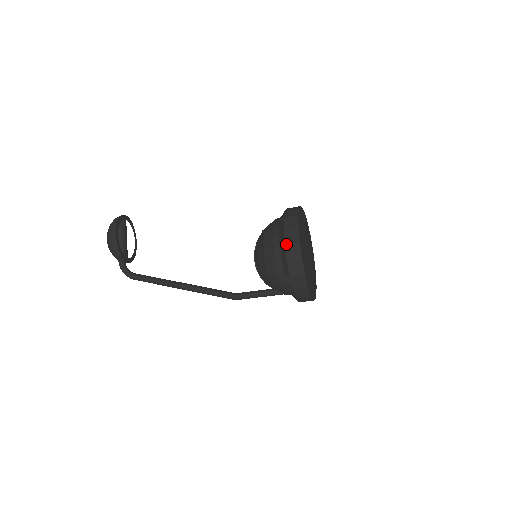
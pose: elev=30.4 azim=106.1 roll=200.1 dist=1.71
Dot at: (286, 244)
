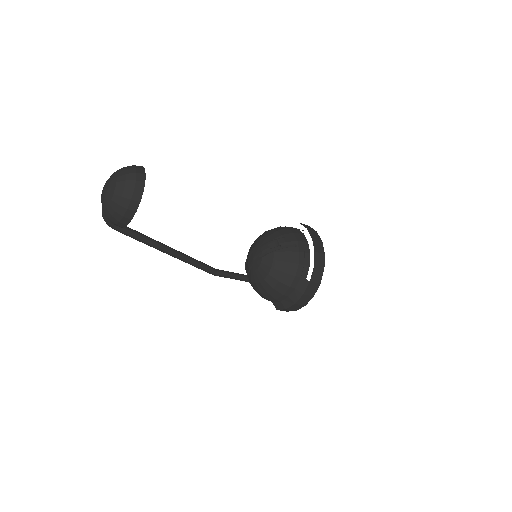
Dot at: (296, 304)
